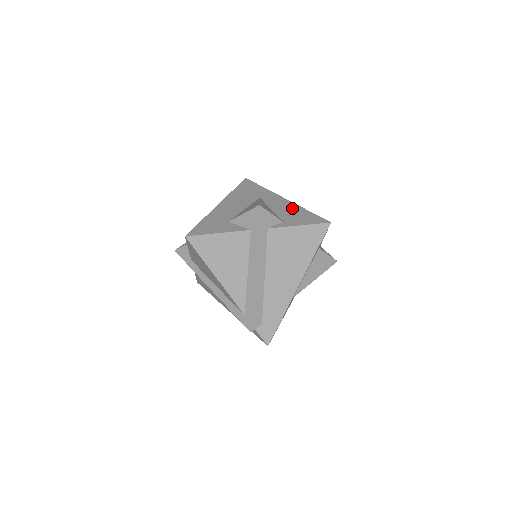
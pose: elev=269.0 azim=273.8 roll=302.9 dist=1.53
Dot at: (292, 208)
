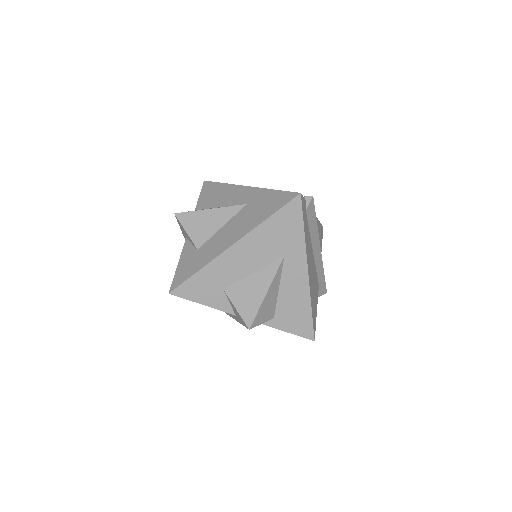
Dot at: (300, 298)
